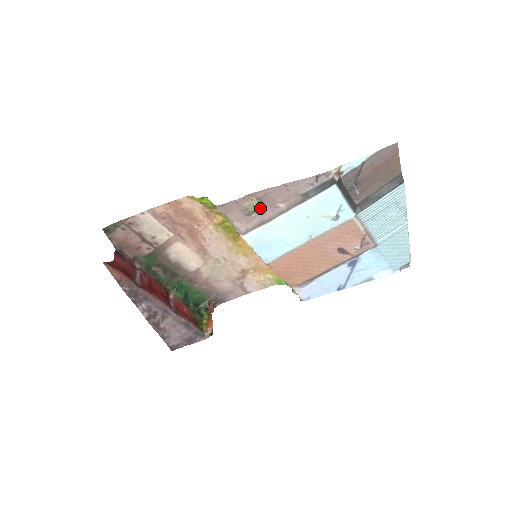
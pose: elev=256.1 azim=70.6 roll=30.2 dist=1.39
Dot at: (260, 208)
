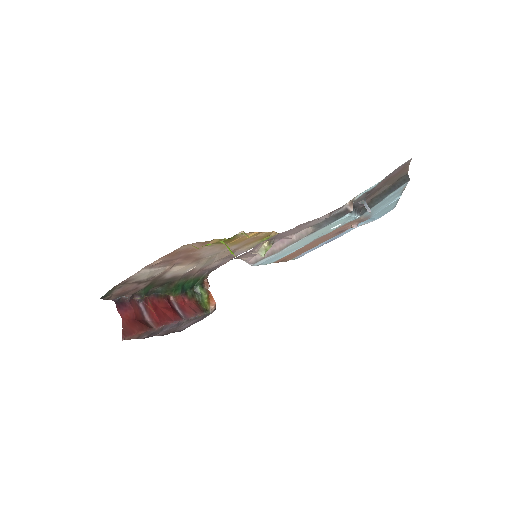
Dot at: (271, 246)
